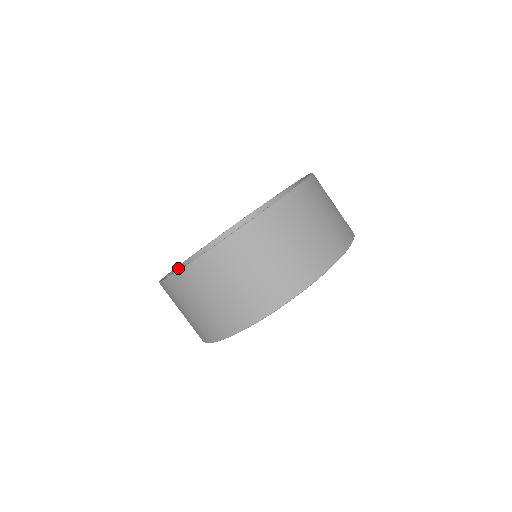
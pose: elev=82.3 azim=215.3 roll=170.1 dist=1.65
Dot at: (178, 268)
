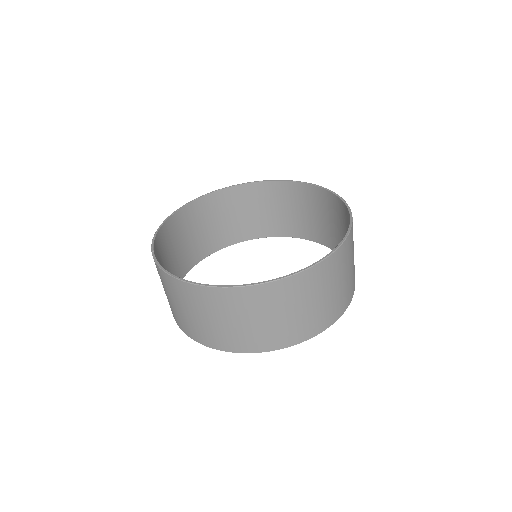
Dot at: (156, 238)
